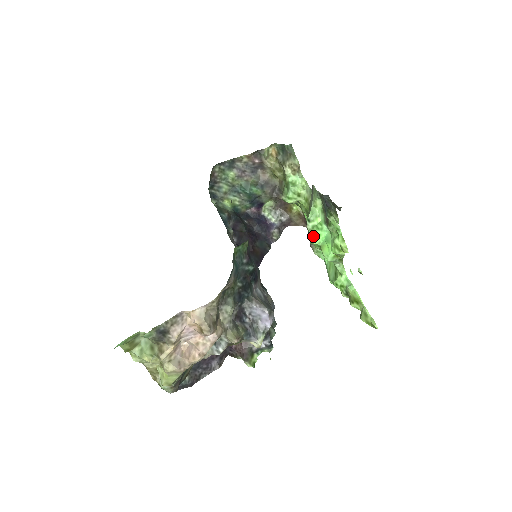
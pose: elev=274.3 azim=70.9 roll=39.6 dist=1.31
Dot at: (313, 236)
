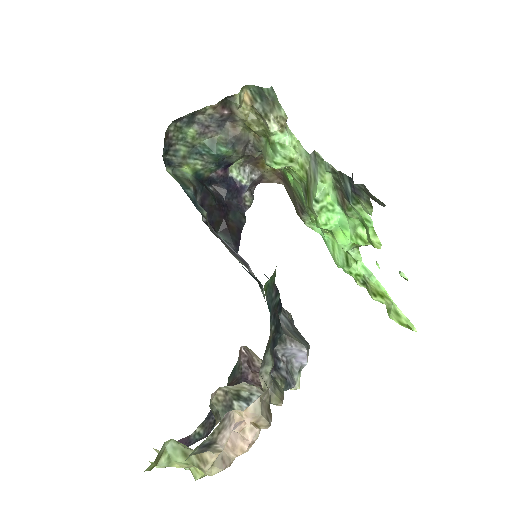
Dot at: (322, 219)
